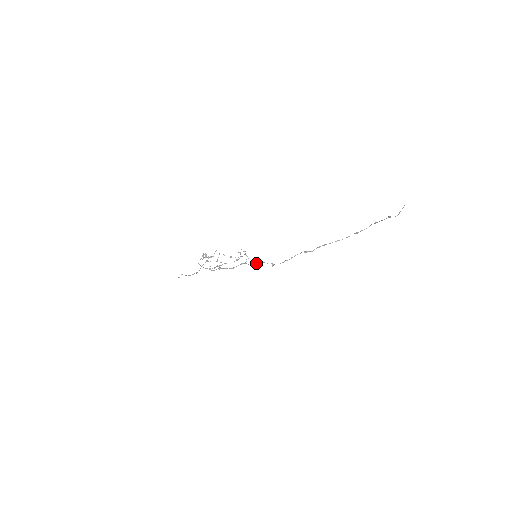
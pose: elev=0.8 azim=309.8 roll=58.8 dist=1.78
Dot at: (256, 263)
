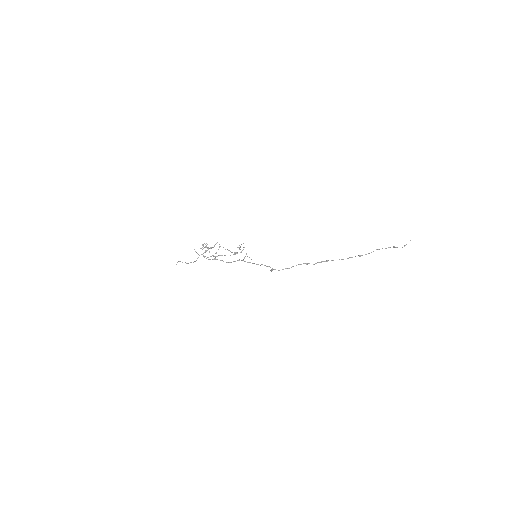
Dot at: occluded
